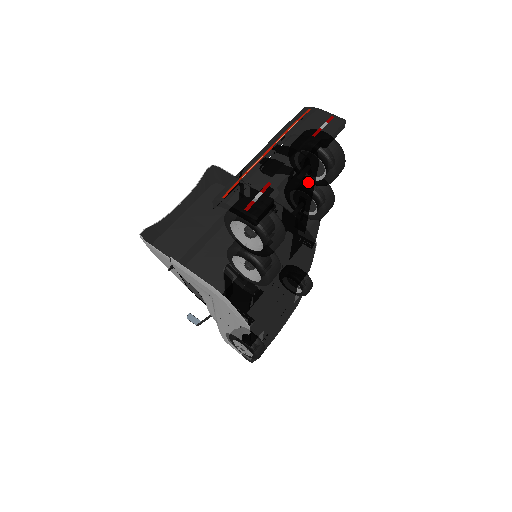
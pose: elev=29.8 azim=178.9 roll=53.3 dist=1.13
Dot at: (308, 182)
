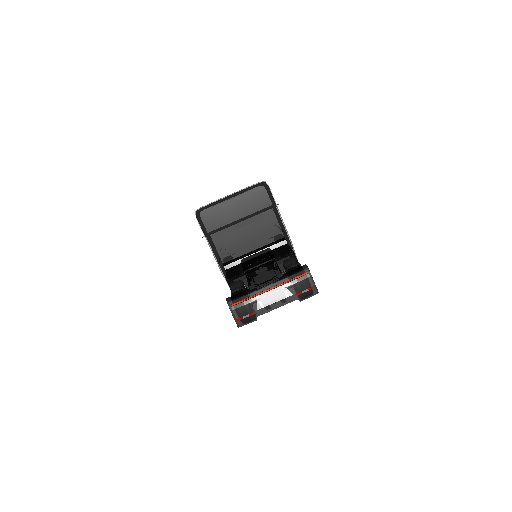
Dot at: occluded
